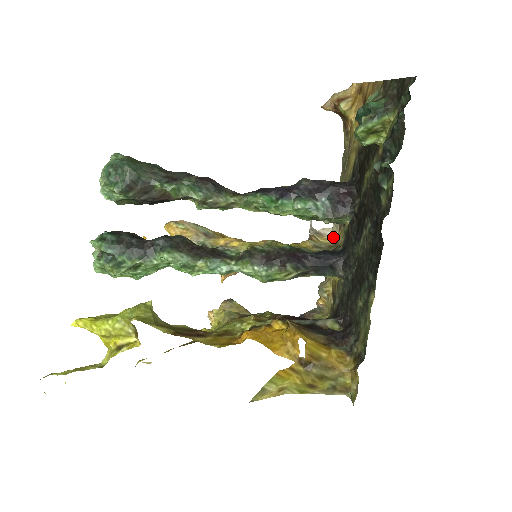
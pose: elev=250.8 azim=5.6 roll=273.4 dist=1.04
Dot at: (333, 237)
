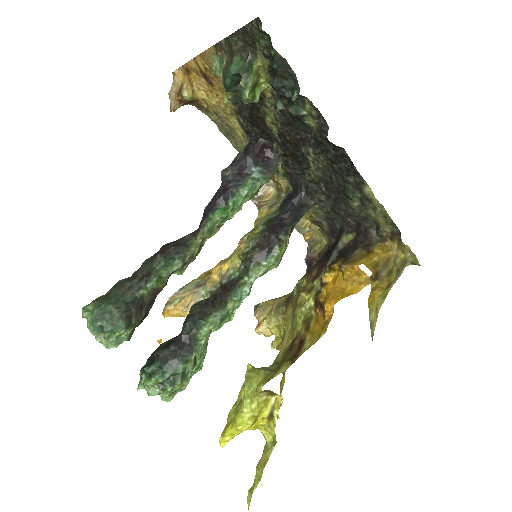
Dot at: (271, 188)
